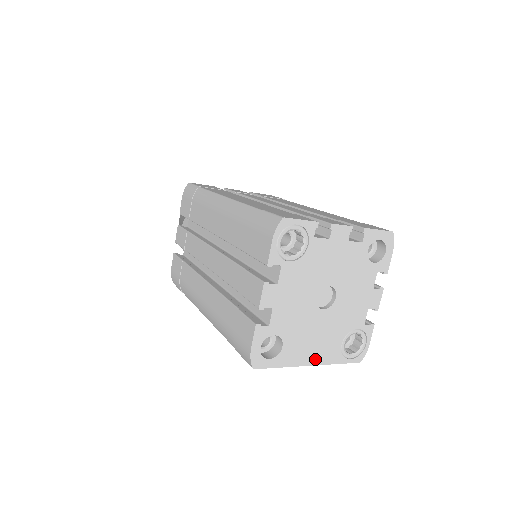
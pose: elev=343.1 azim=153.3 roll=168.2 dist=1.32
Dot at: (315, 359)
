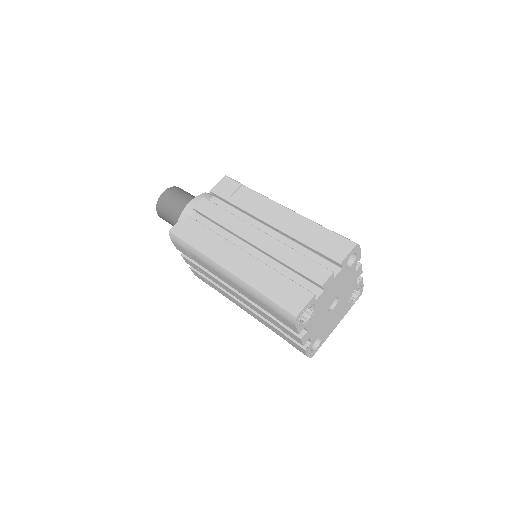
Dot at: (338, 321)
